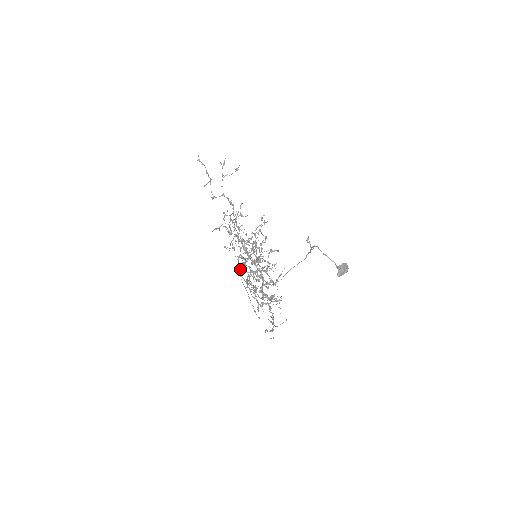
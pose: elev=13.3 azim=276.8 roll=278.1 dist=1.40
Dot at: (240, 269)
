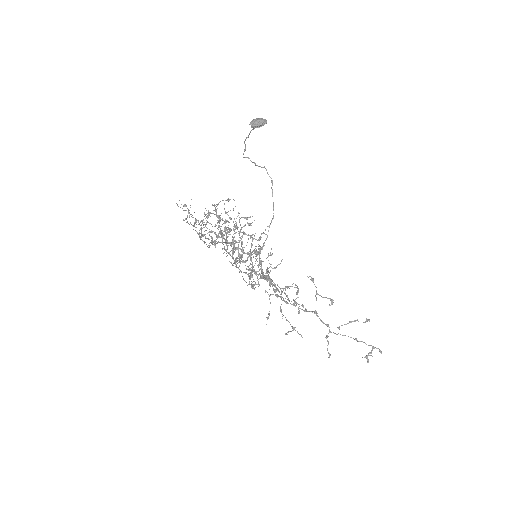
Dot at: occluded
